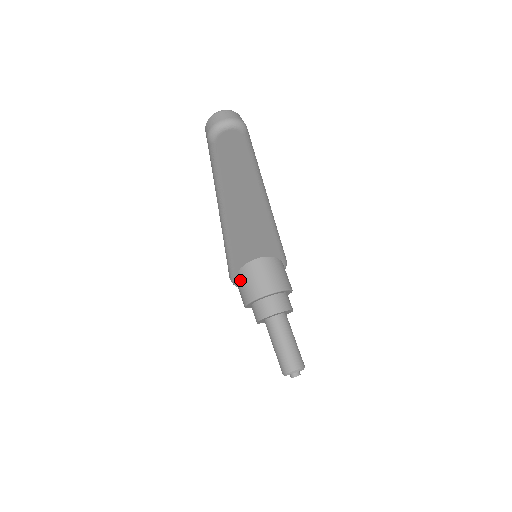
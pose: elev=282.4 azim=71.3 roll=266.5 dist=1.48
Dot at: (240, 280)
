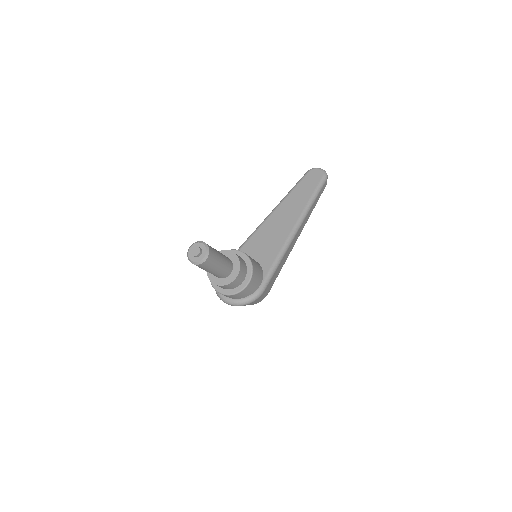
Dot at: occluded
